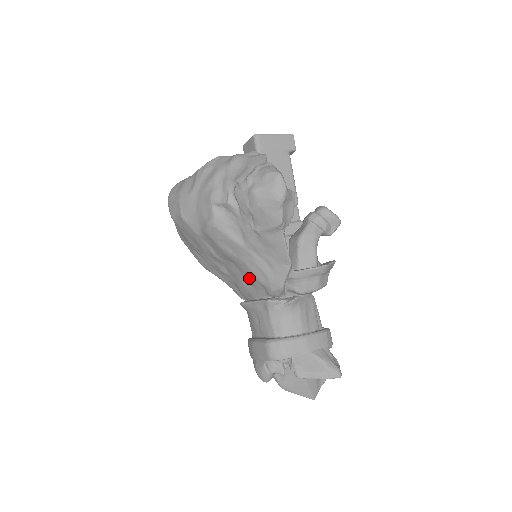
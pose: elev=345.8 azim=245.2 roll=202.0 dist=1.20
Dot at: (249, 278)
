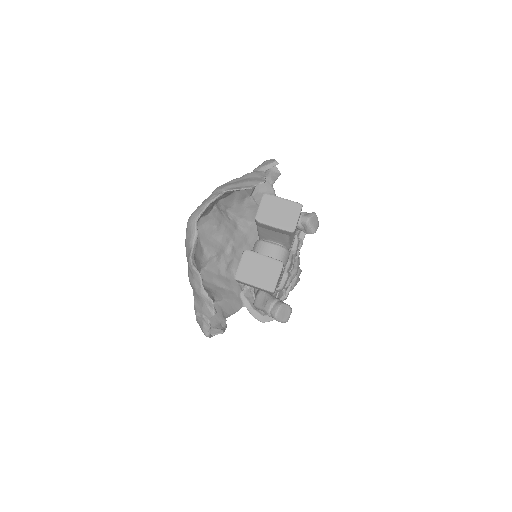
Dot at: occluded
